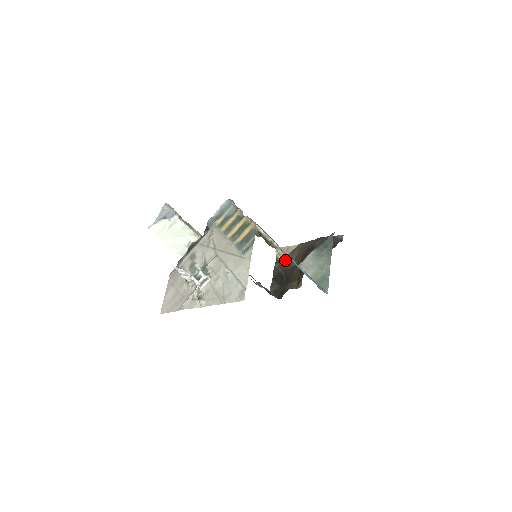
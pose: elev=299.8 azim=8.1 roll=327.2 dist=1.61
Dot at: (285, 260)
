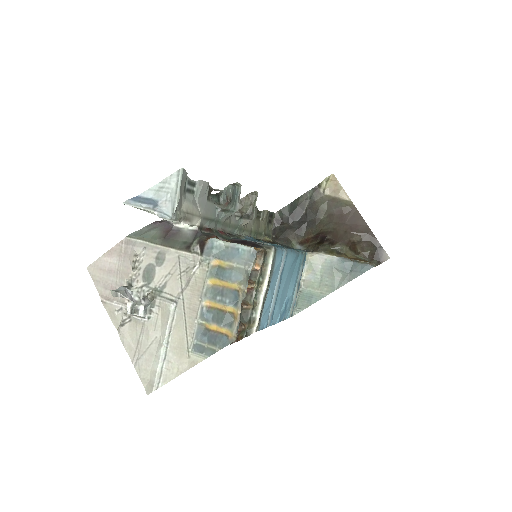
Dot at: (322, 200)
